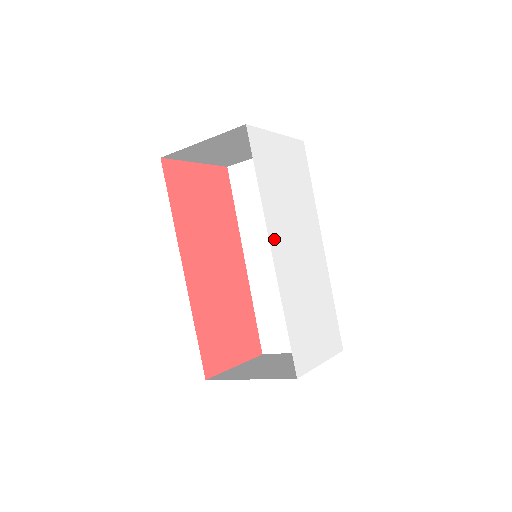
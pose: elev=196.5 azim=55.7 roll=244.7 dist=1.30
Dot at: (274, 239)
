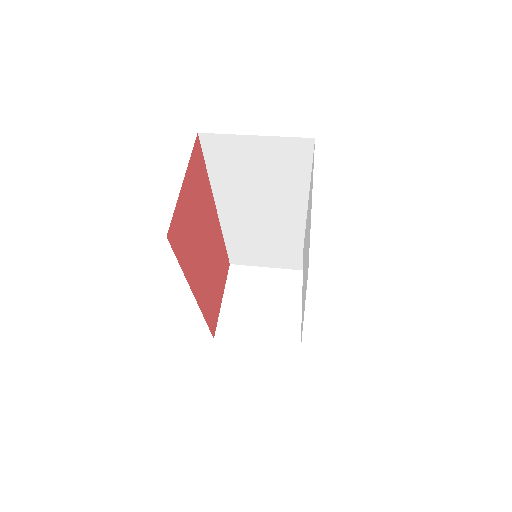
Dot at: occluded
